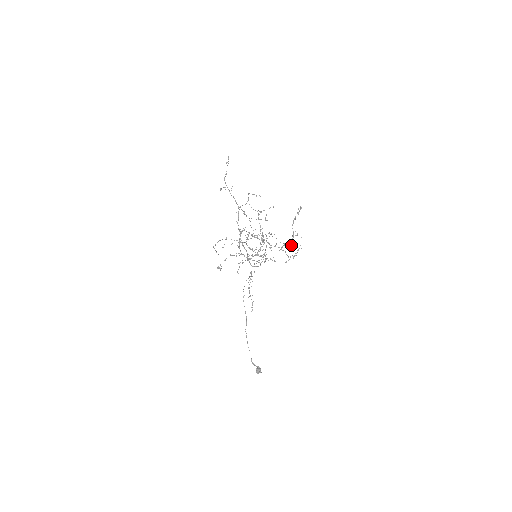
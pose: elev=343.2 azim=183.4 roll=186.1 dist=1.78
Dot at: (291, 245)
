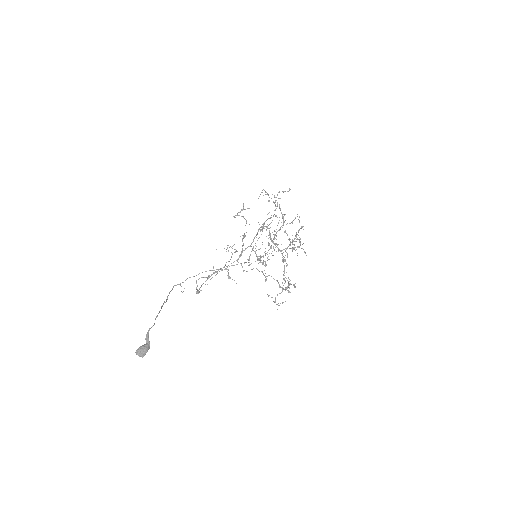
Dot at: occluded
